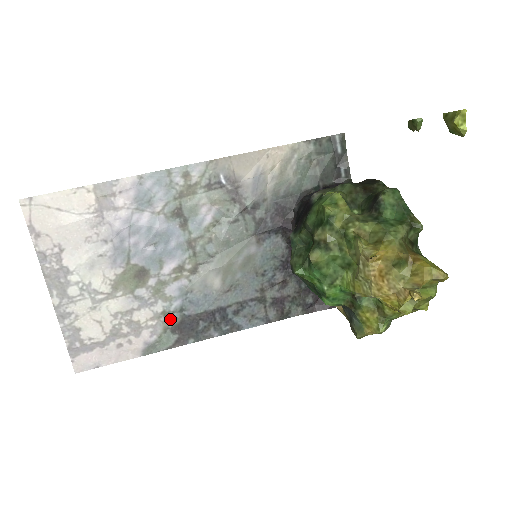
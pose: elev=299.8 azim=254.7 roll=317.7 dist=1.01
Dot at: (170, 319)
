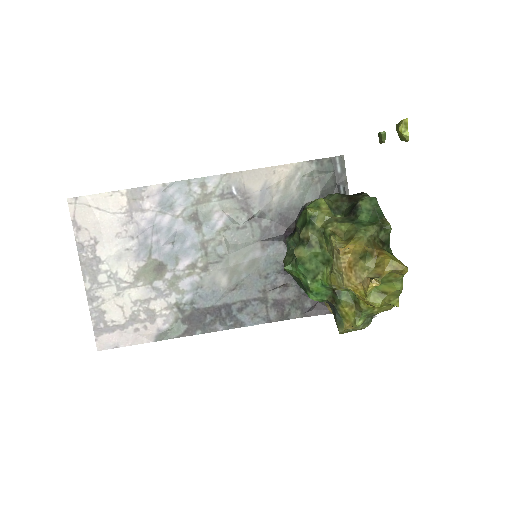
Dot at: (181, 310)
